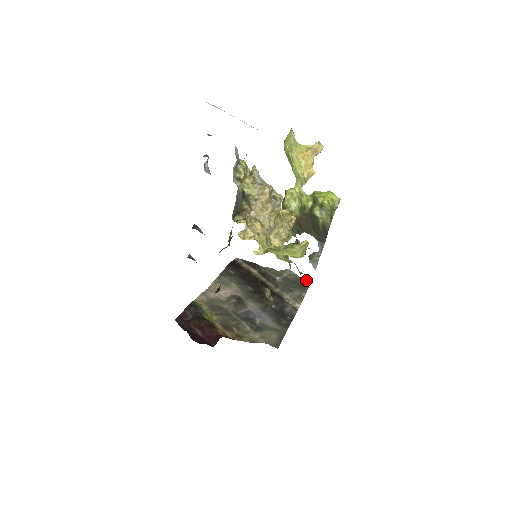
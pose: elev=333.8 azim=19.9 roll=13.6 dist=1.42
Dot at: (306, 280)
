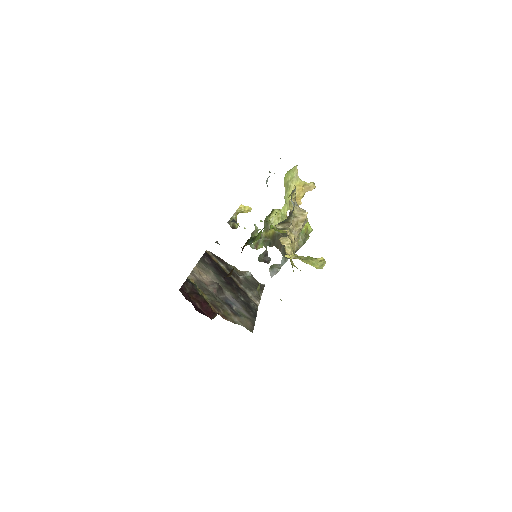
Dot at: (261, 284)
